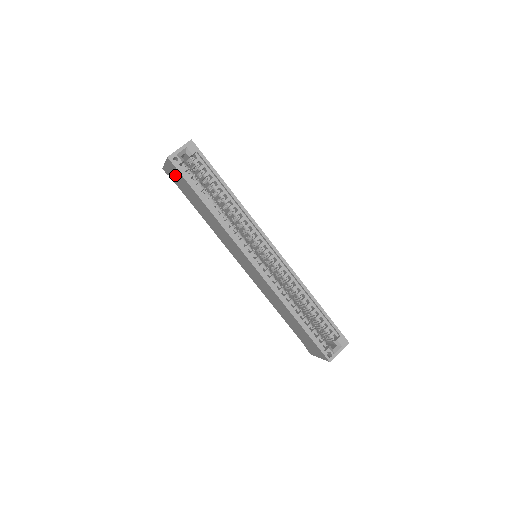
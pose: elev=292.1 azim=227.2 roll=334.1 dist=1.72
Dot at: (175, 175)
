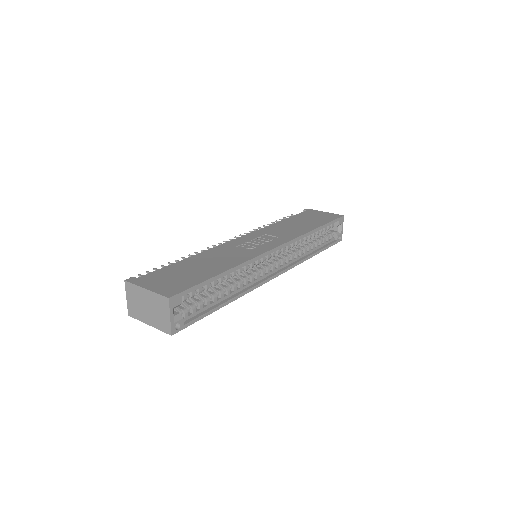
Dot at: occluded
